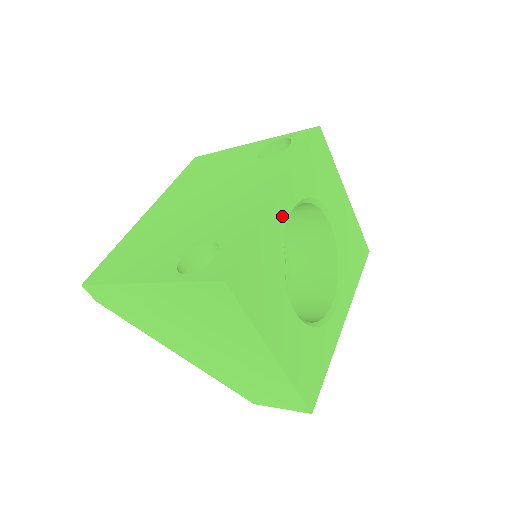
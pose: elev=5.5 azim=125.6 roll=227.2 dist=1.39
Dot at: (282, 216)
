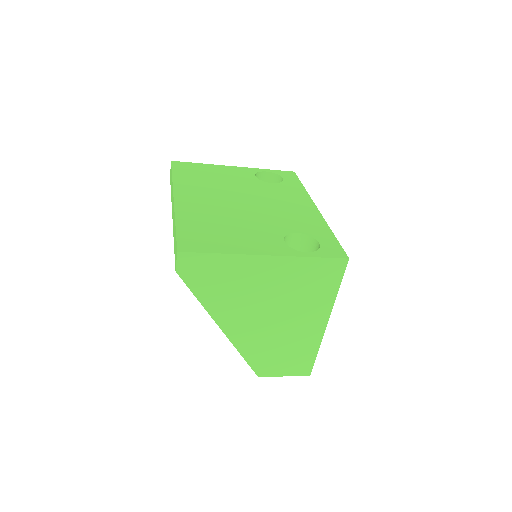
Dot at: occluded
